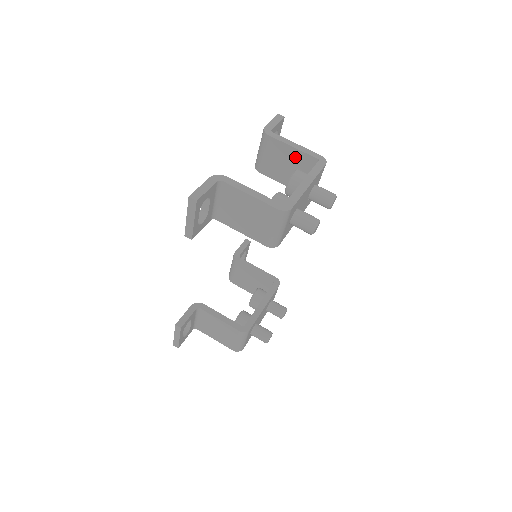
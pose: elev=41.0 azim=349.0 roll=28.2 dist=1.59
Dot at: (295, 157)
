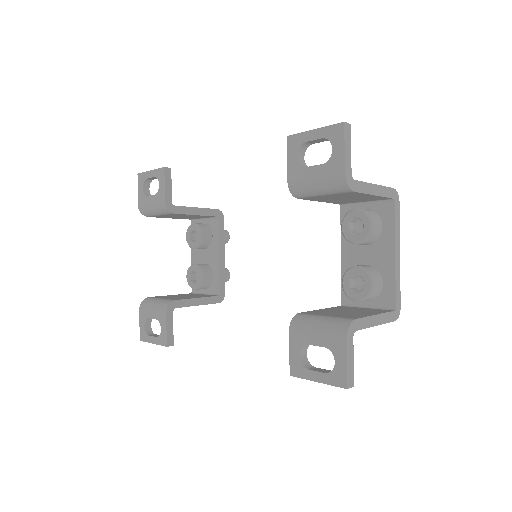
Dot at: (366, 197)
